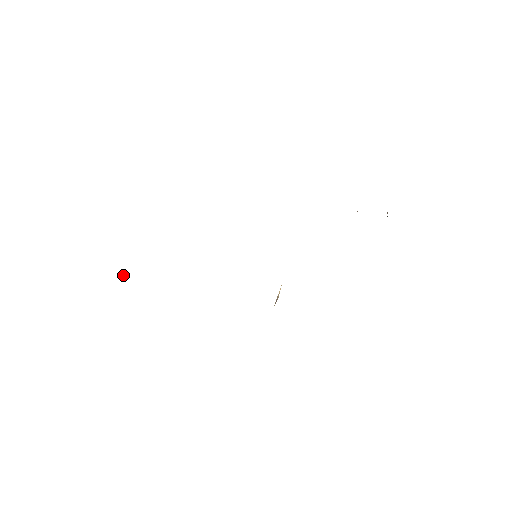
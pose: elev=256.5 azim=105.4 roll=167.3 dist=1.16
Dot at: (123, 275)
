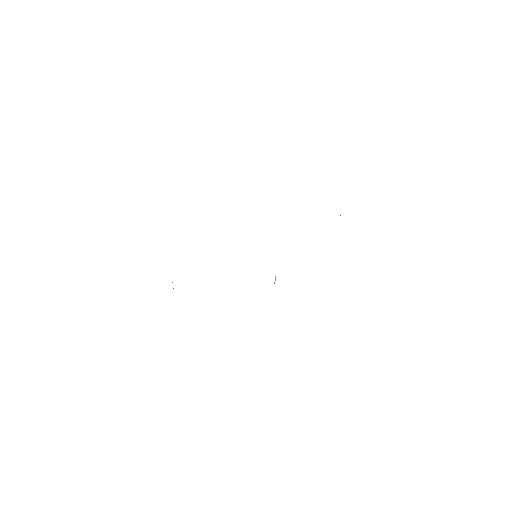
Dot at: occluded
